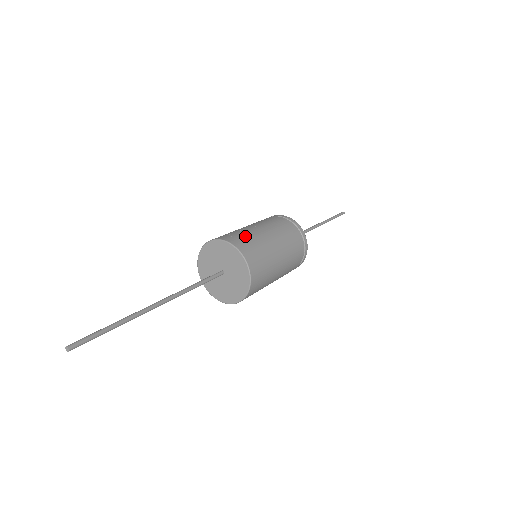
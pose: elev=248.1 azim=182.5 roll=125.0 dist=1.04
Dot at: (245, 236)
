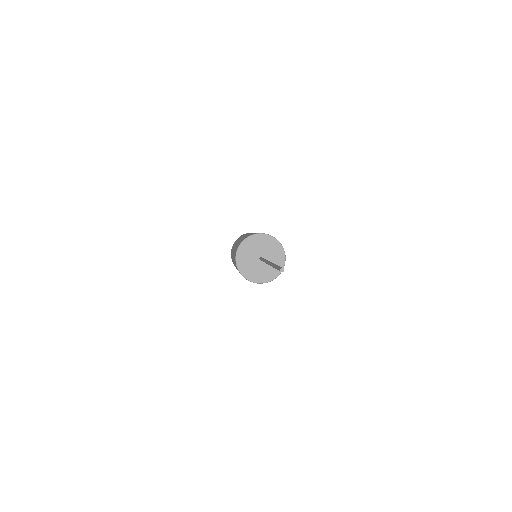
Dot at: occluded
